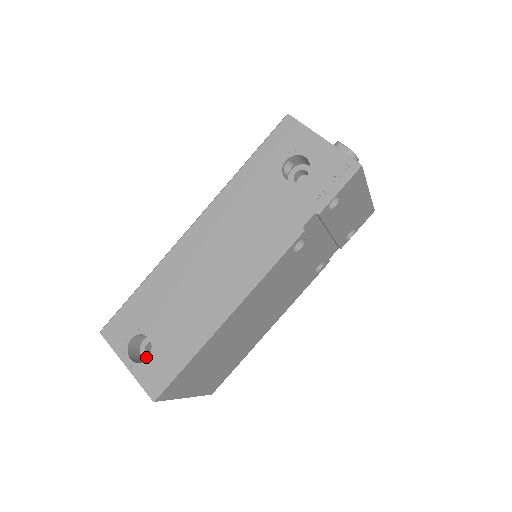
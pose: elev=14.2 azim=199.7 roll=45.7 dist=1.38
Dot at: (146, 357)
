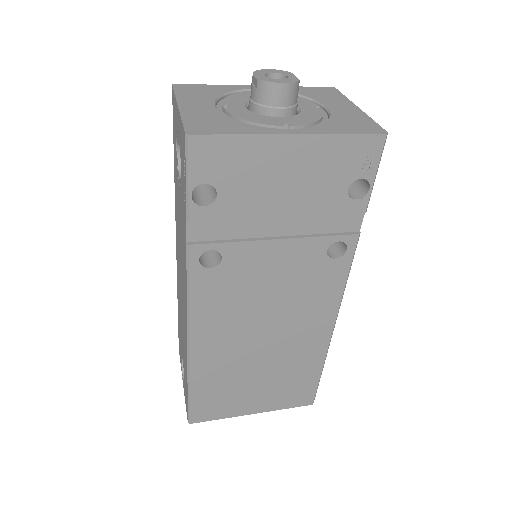
Dot at: occluded
